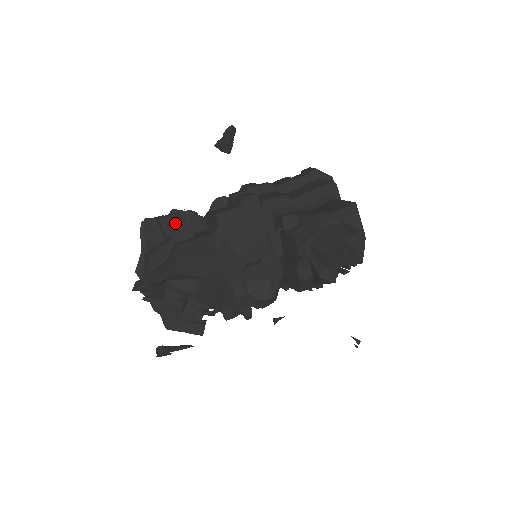
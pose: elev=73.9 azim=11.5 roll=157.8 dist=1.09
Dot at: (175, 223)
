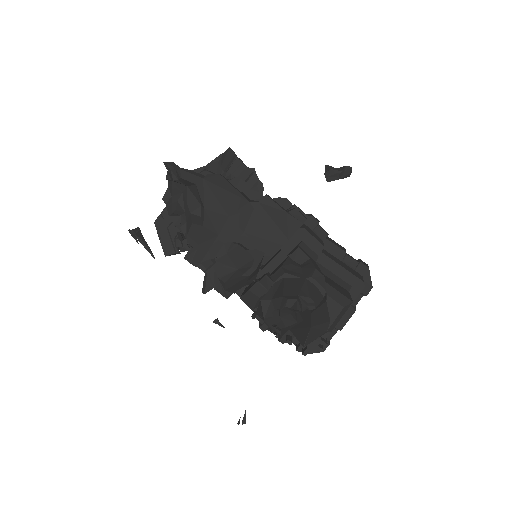
Dot at: (243, 175)
